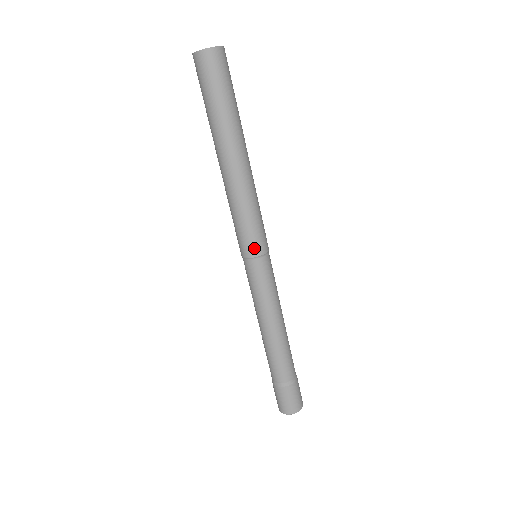
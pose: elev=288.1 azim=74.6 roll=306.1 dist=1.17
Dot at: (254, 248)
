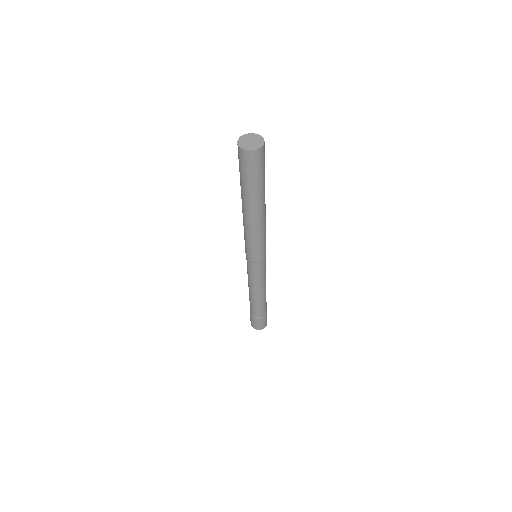
Dot at: (251, 258)
